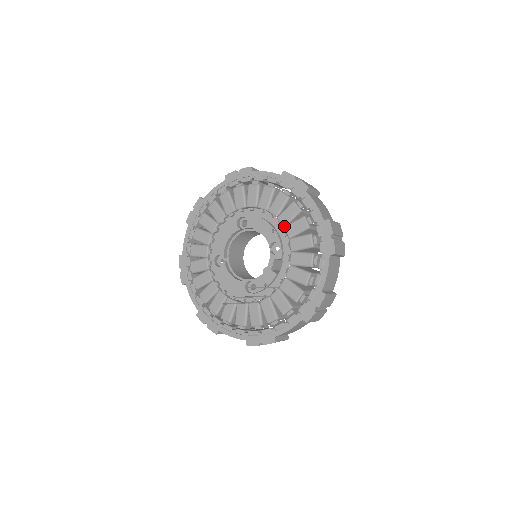
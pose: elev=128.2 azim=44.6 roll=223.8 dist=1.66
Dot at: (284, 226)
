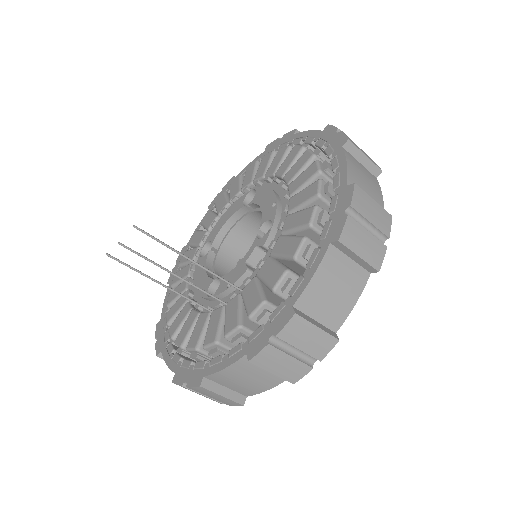
Dot at: (290, 197)
